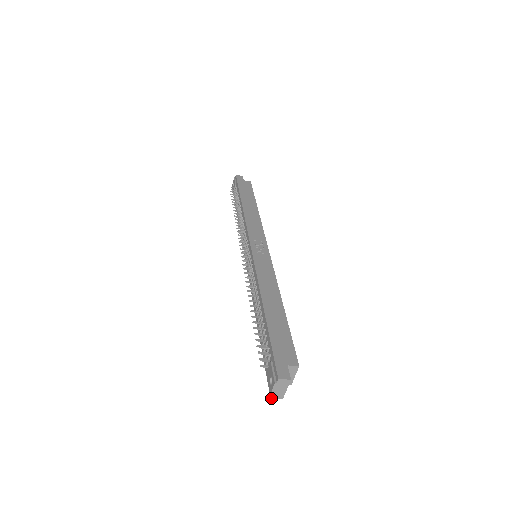
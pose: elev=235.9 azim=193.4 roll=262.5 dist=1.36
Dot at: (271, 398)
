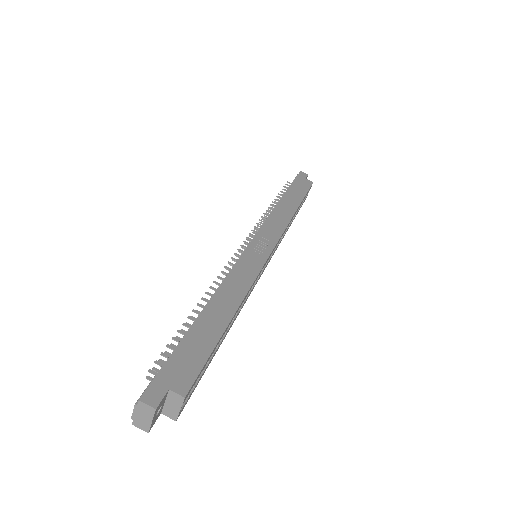
Dot at: (133, 424)
